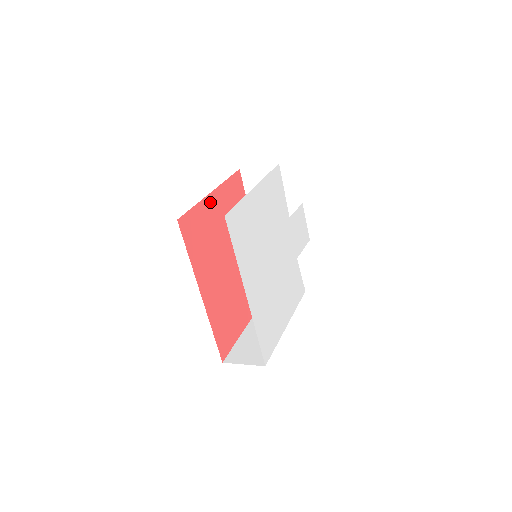
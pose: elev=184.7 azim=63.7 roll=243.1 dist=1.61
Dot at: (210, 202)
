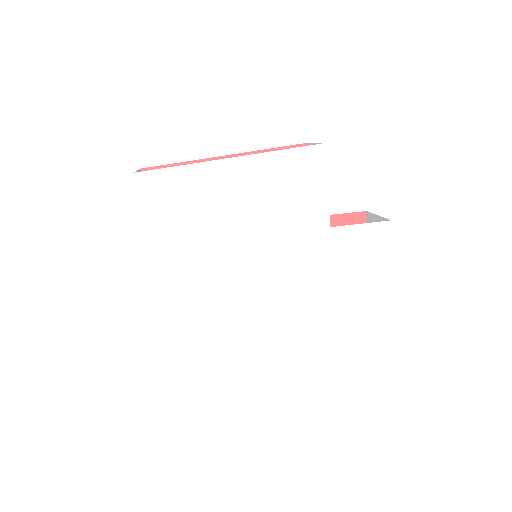
Dot at: occluded
